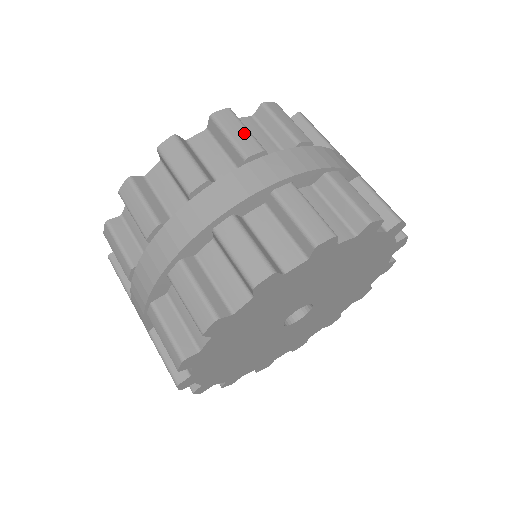
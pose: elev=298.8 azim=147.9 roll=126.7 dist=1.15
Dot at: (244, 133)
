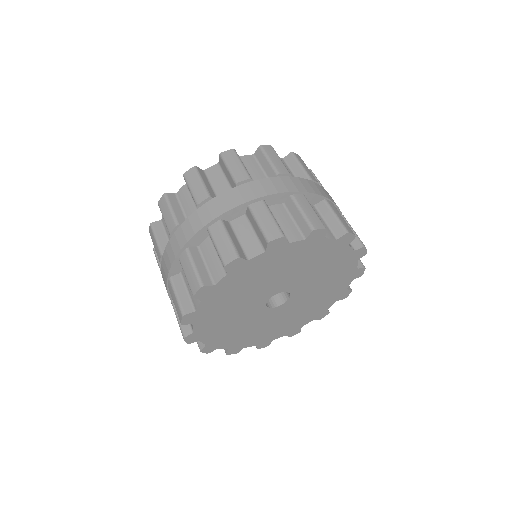
Dot at: (199, 186)
